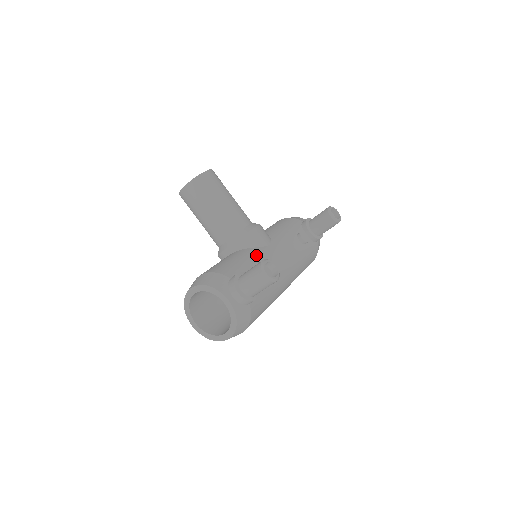
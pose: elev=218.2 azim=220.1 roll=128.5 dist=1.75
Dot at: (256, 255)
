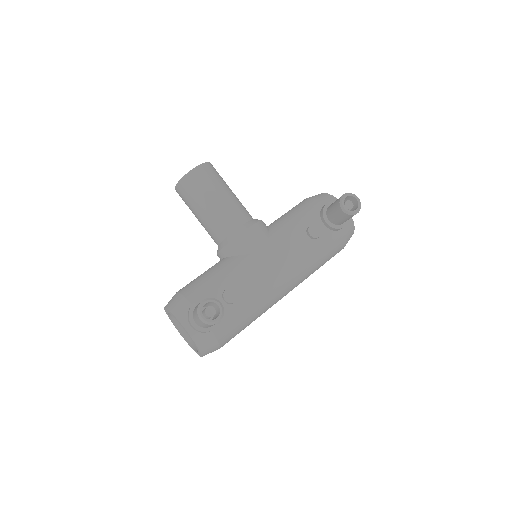
Dot at: (237, 268)
